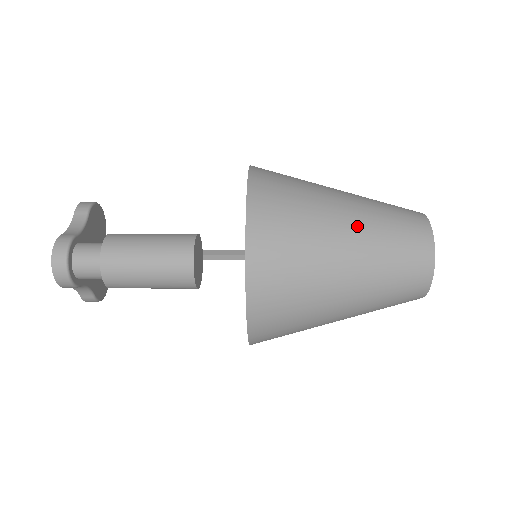
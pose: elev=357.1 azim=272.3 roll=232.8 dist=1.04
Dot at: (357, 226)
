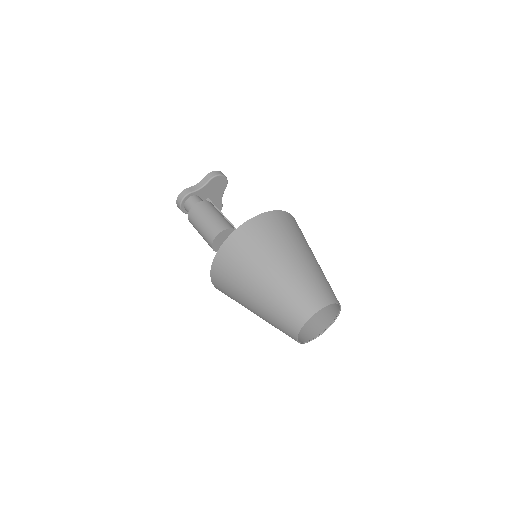
Dot at: (270, 285)
